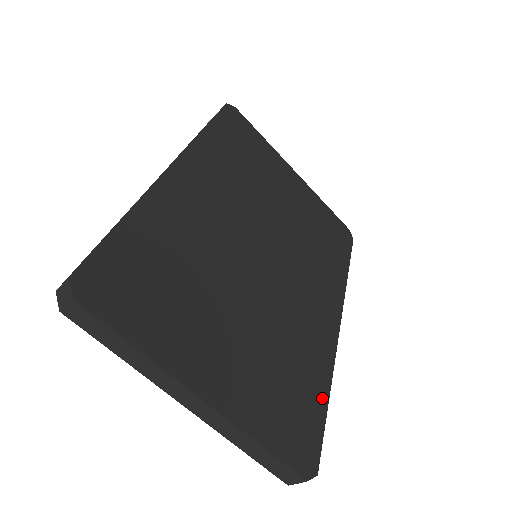
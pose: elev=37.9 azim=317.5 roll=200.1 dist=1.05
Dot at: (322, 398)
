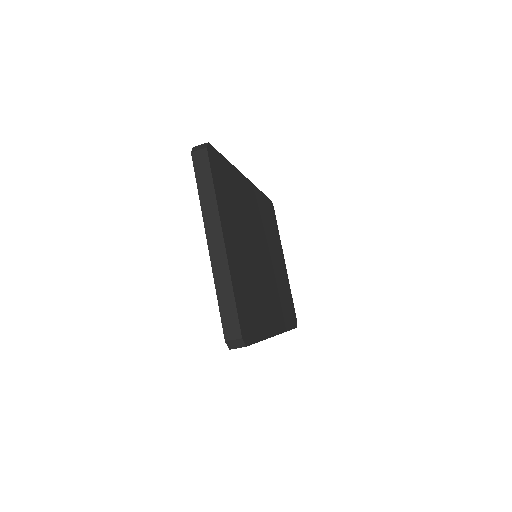
Dot at: (260, 334)
